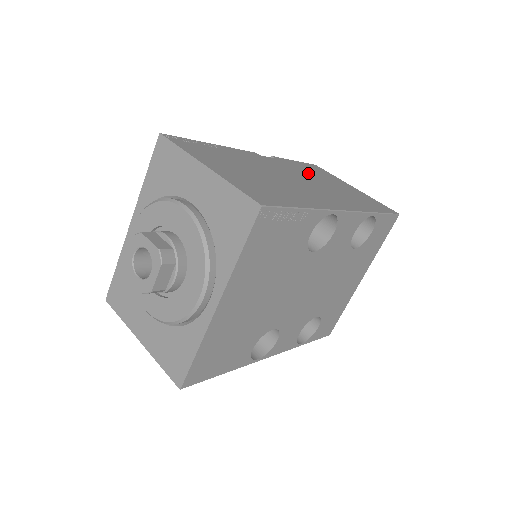
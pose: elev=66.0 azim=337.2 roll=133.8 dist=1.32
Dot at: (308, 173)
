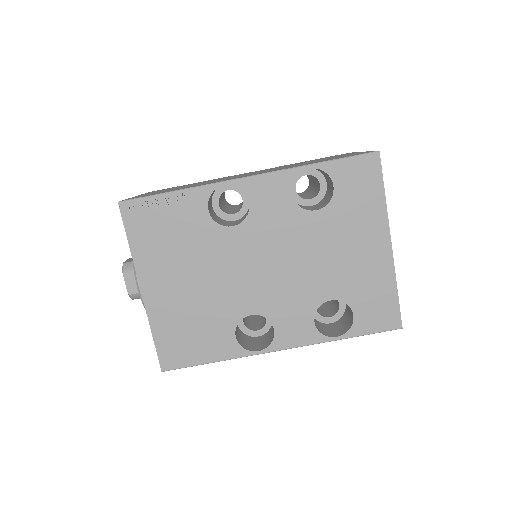
Dot at: occluded
